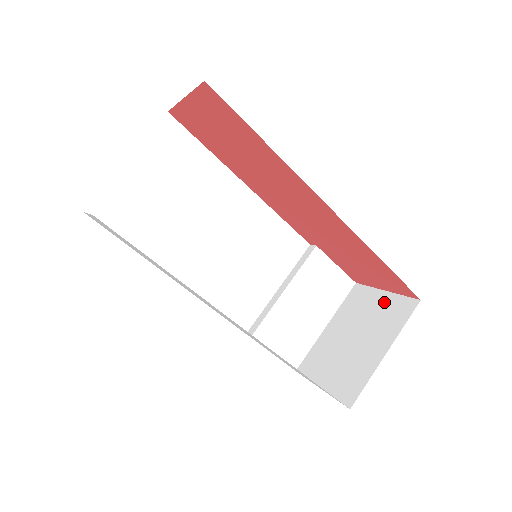
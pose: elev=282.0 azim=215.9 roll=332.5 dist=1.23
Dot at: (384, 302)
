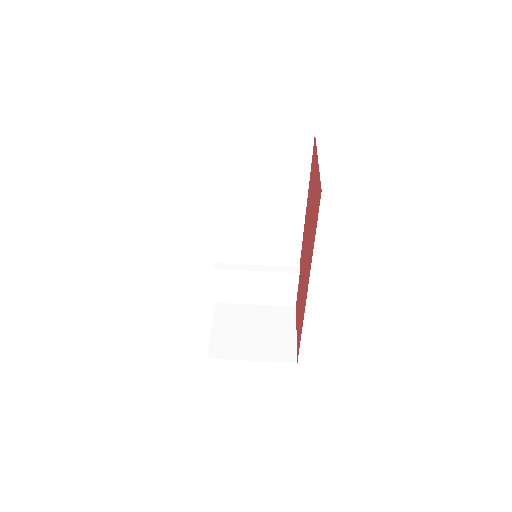
Dot at: (288, 337)
